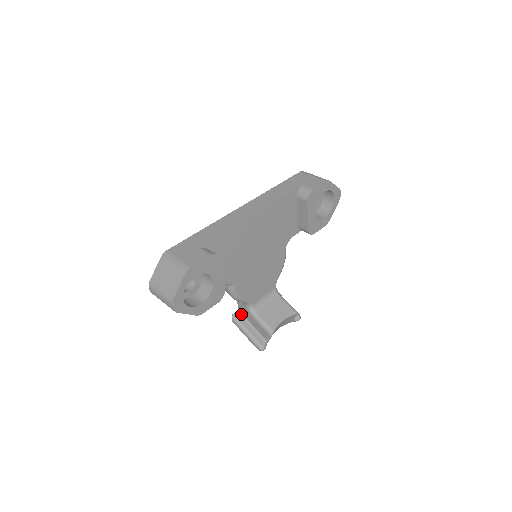
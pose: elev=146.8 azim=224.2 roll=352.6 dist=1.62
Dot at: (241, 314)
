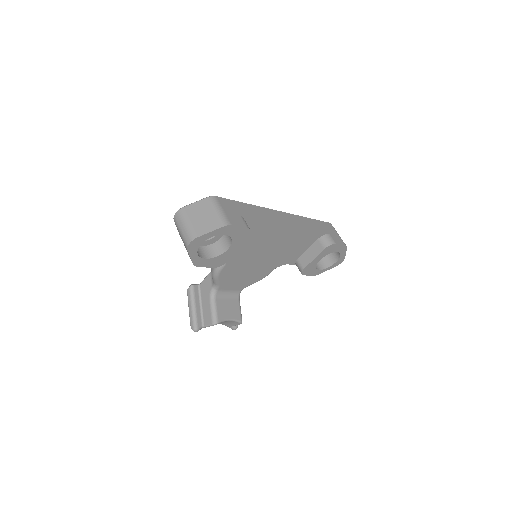
Dot at: (199, 289)
